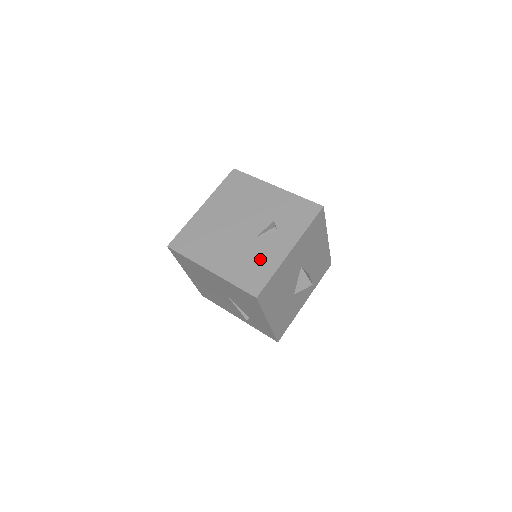
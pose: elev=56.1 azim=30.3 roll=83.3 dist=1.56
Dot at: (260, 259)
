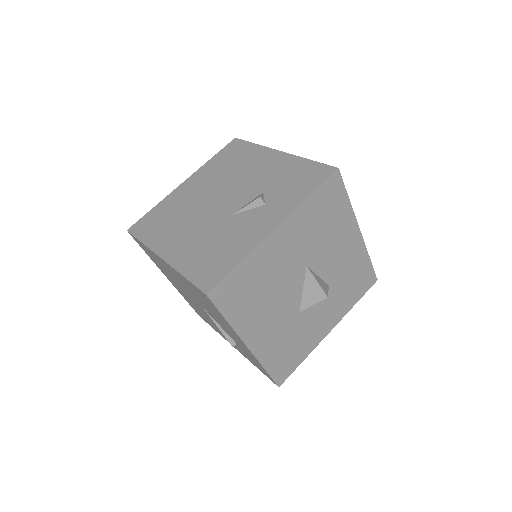
Dot at: (229, 241)
